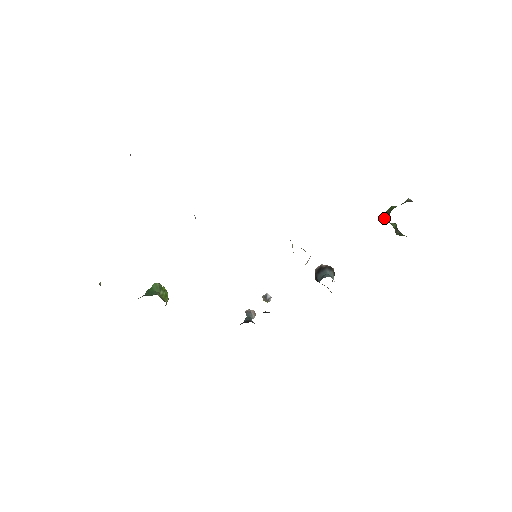
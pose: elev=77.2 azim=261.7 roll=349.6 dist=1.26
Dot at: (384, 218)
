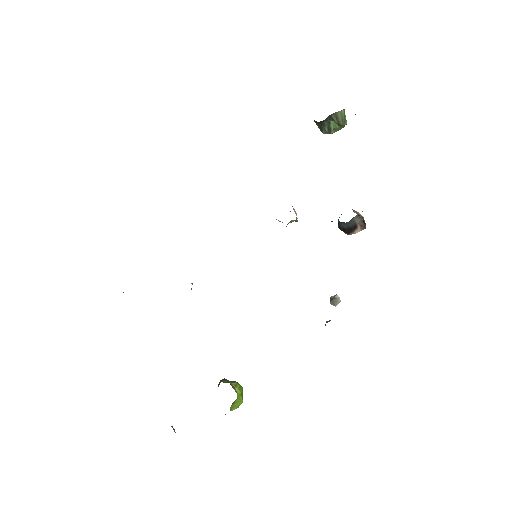
Dot at: (321, 131)
